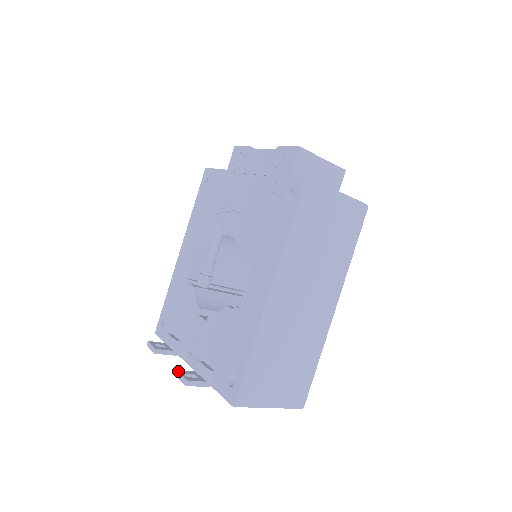
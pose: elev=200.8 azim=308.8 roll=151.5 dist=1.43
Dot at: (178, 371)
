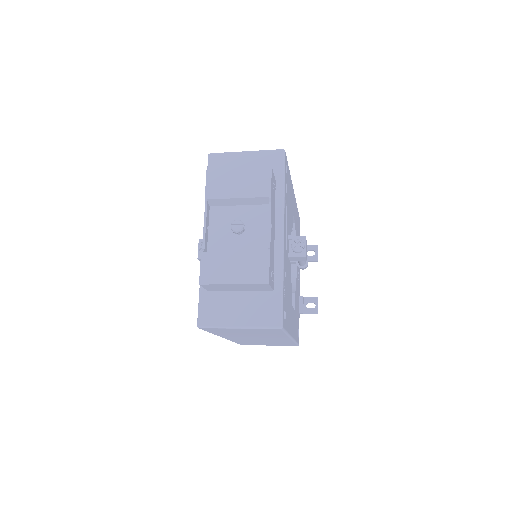
Dot at: occluded
